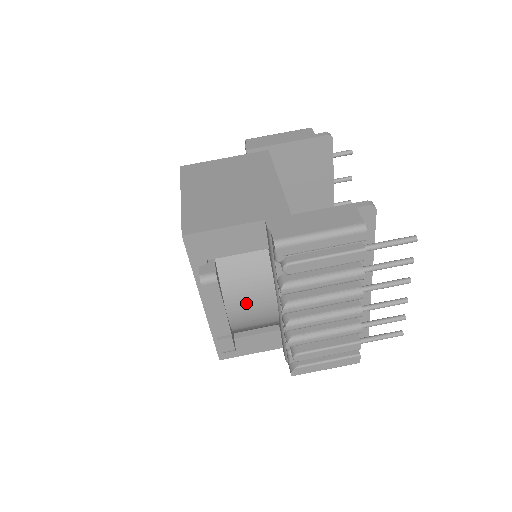
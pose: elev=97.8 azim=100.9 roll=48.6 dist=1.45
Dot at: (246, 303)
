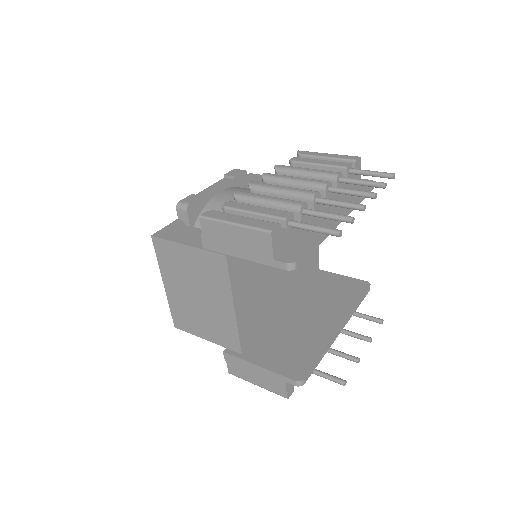
Dot at: occluded
